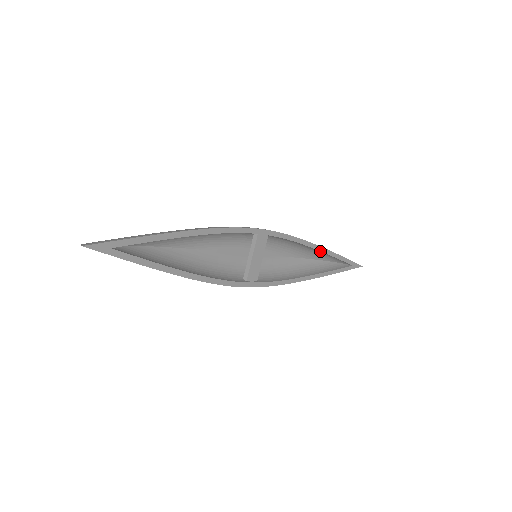
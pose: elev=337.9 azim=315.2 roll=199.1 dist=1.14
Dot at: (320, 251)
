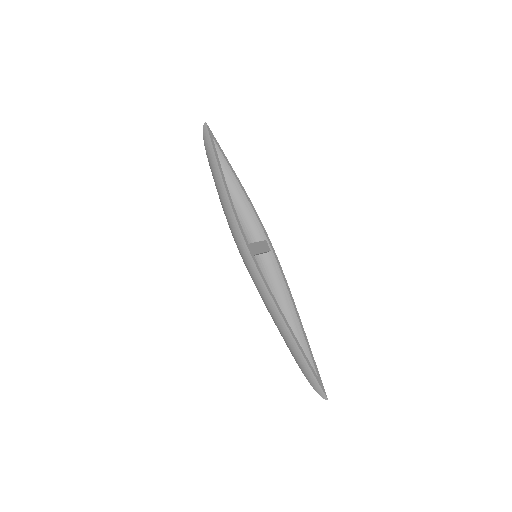
Dot at: (297, 318)
